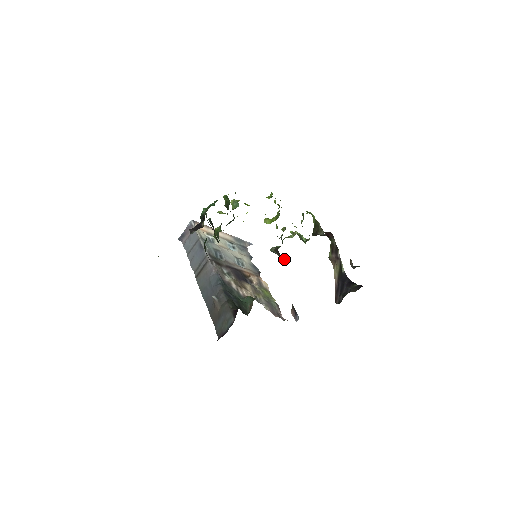
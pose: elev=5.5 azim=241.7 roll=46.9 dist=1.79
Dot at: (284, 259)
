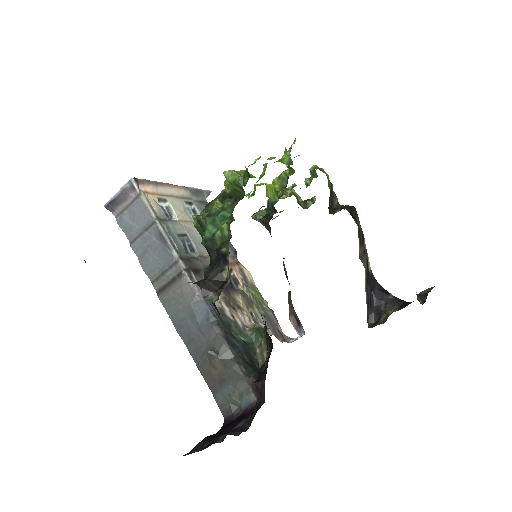
Dot at: occluded
